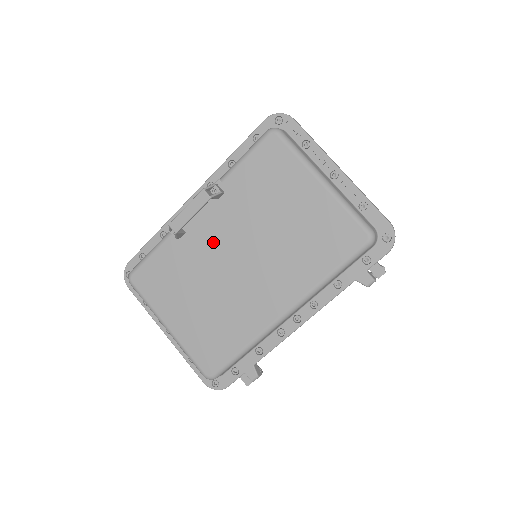
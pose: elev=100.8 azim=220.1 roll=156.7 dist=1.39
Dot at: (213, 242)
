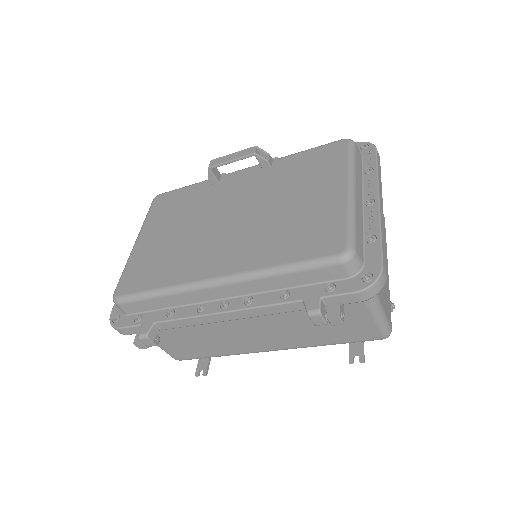
Dot at: (228, 197)
